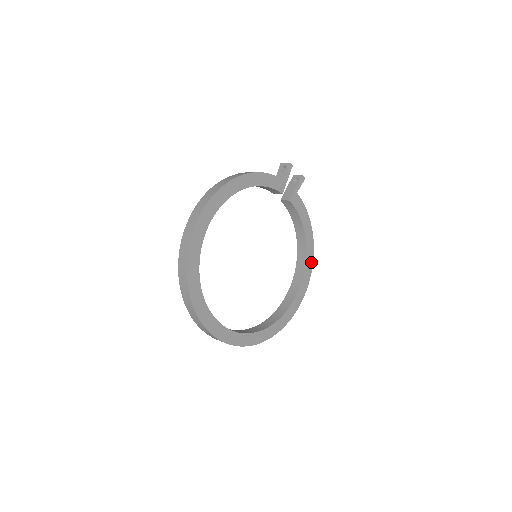
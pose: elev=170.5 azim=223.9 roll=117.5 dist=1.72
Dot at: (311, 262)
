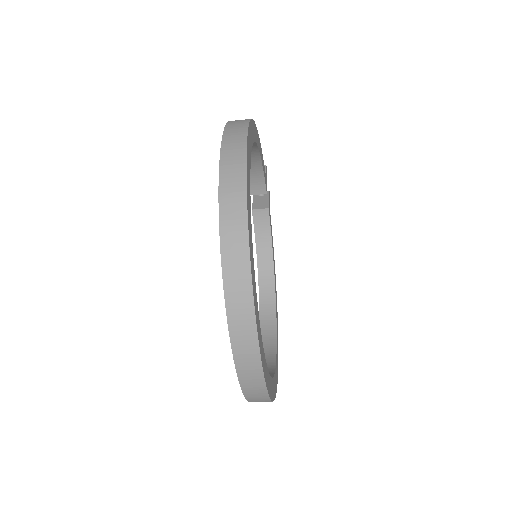
Dot at: occluded
